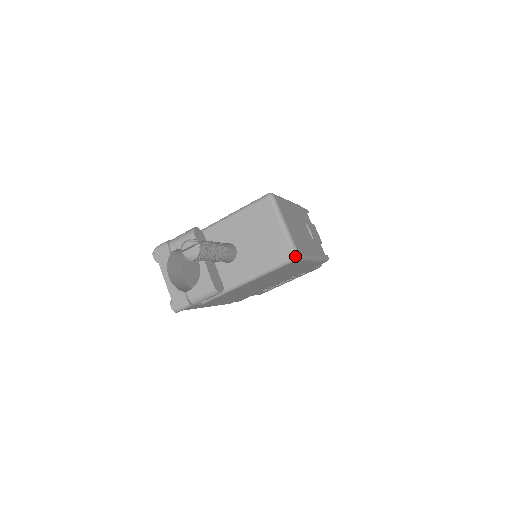
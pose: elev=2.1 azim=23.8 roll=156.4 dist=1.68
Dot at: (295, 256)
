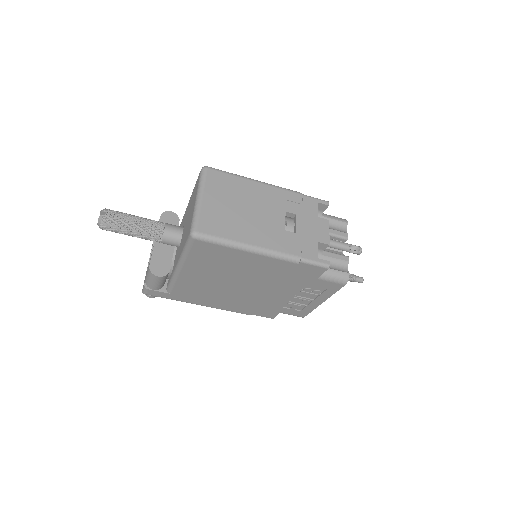
Dot at: (191, 233)
